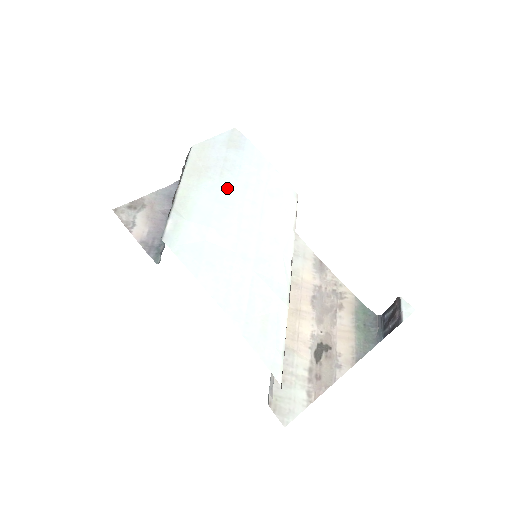
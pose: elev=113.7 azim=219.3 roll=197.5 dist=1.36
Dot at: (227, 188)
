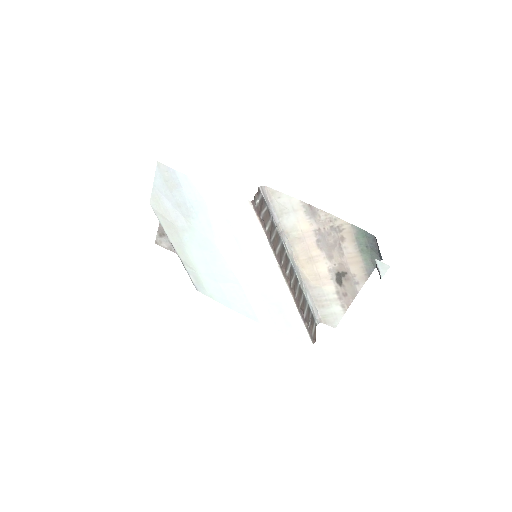
Dot at: (200, 234)
